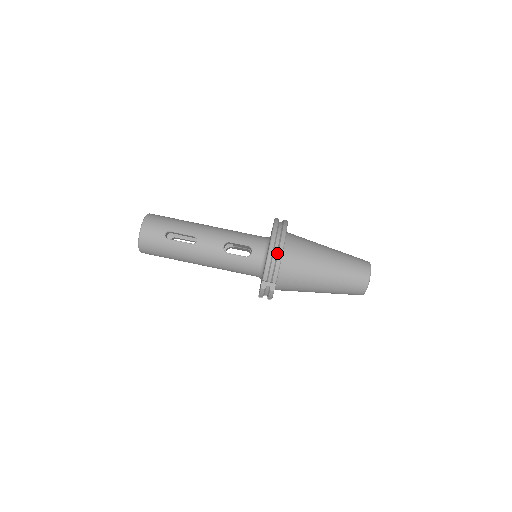
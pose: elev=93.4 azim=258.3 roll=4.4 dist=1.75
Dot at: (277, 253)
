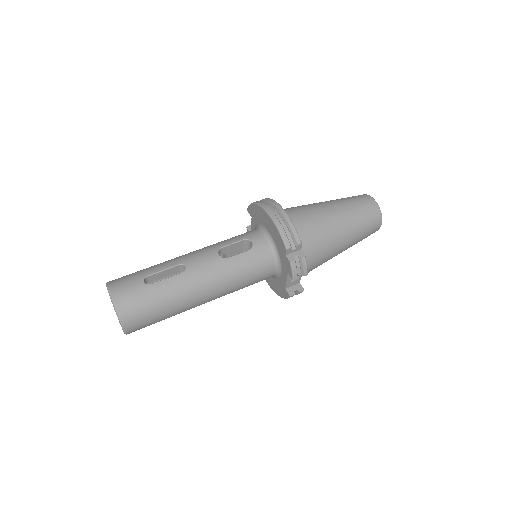
Dot at: (280, 214)
